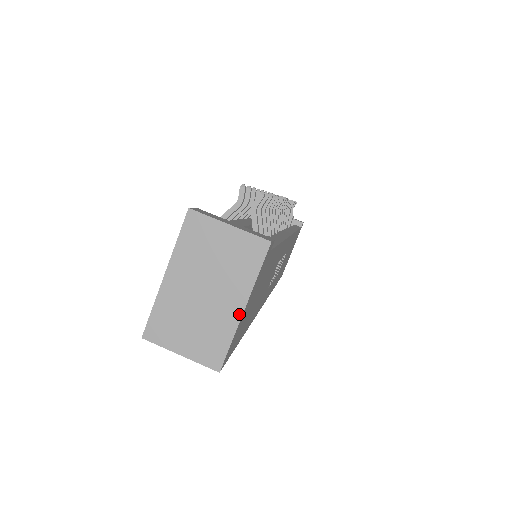
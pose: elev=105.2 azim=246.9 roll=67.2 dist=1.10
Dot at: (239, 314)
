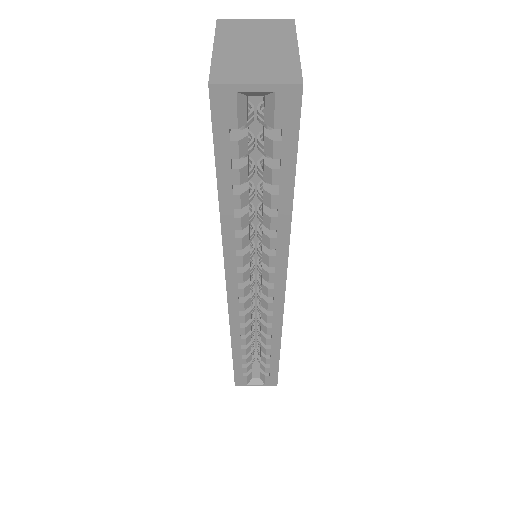
Dot at: (295, 51)
